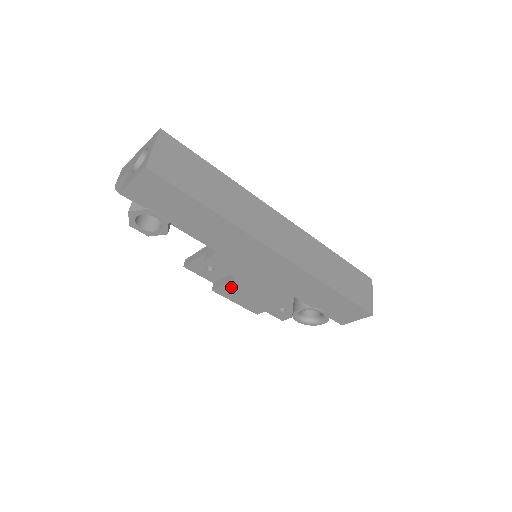
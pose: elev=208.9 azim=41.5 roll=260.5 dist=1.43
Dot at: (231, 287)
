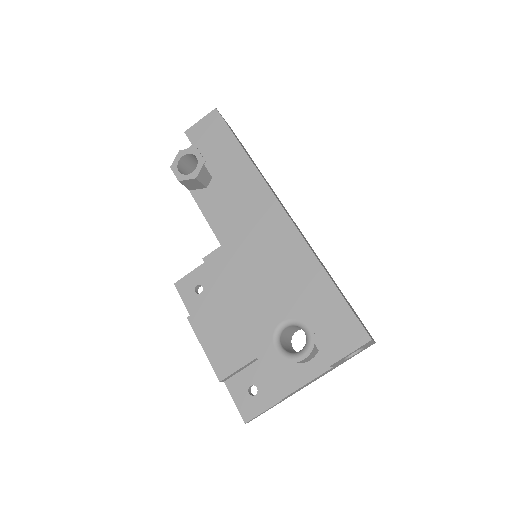
Dot at: (211, 312)
